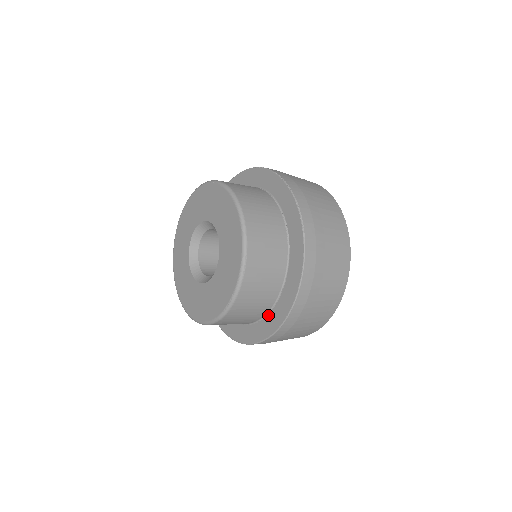
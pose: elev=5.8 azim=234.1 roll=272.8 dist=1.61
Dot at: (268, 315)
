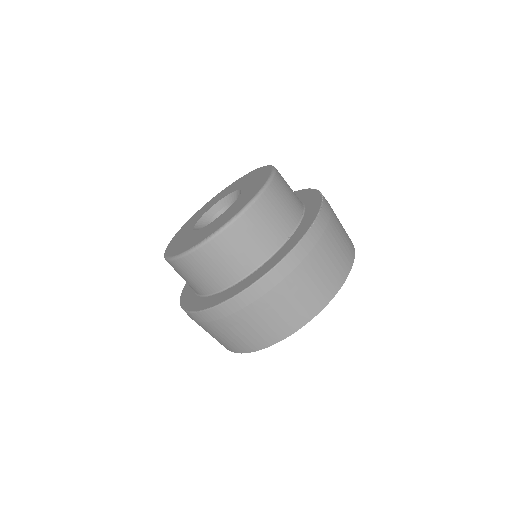
Dot at: (228, 289)
